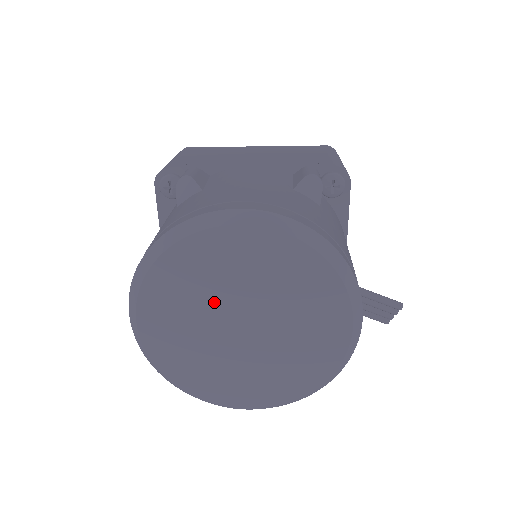
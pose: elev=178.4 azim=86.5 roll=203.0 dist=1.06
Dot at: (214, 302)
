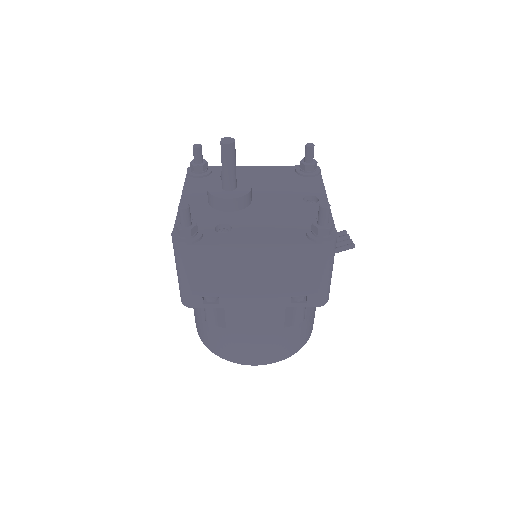
Dot at: occluded
